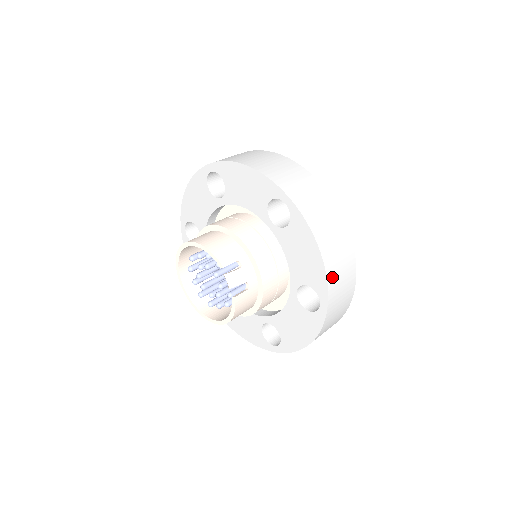
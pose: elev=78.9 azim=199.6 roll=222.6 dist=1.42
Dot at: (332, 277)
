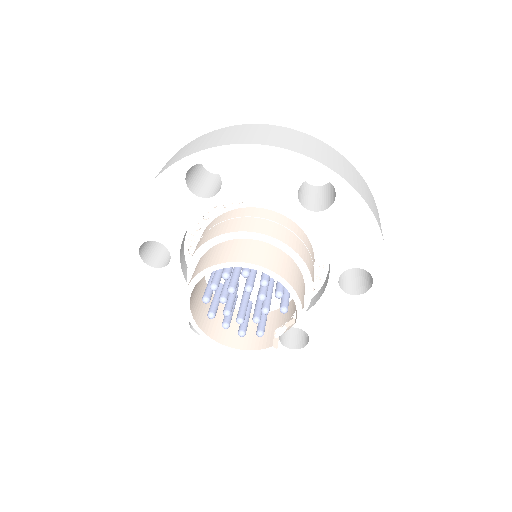
Dot at: occluded
